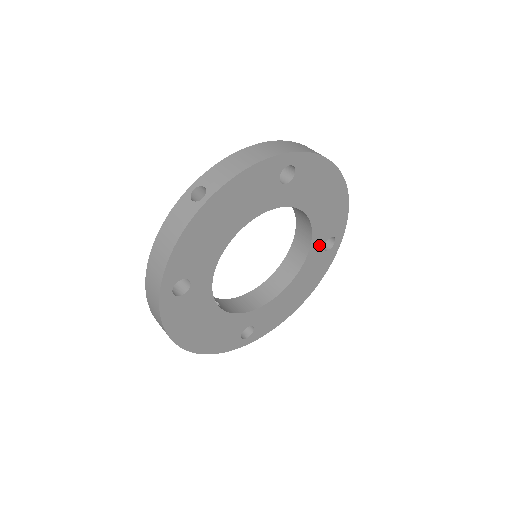
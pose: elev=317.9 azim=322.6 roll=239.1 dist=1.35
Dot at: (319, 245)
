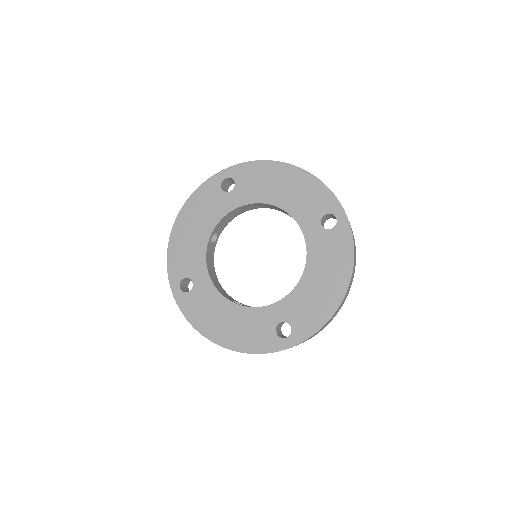
Dot at: (314, 226)
